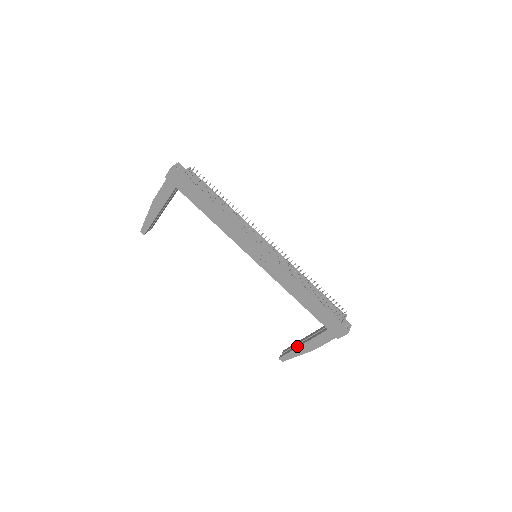
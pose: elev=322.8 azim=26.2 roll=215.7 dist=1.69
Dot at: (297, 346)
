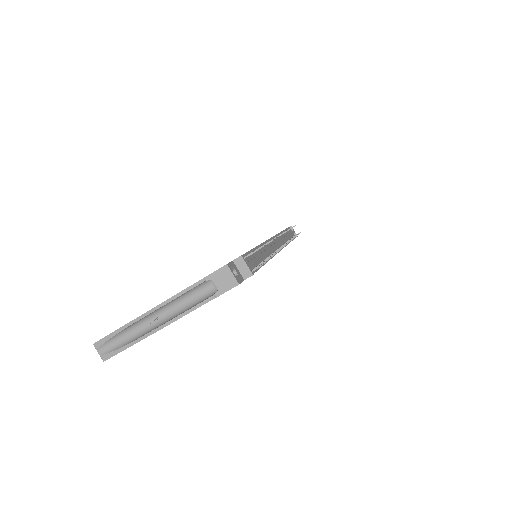
Dot at: occluded
